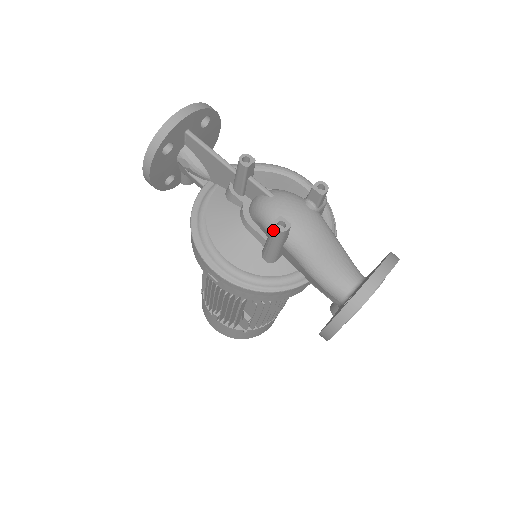
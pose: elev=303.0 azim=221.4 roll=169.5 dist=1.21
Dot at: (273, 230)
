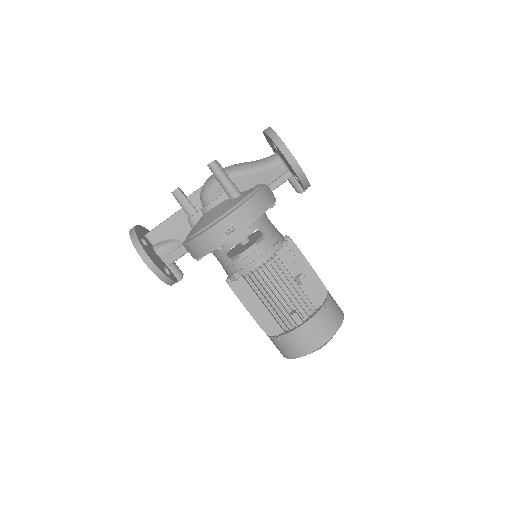
Dot at: (211, 167)
